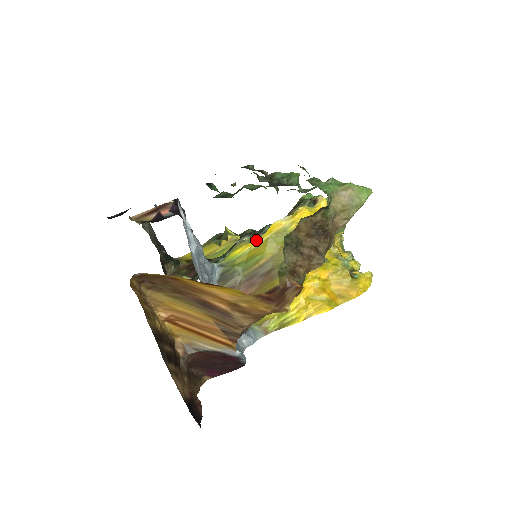
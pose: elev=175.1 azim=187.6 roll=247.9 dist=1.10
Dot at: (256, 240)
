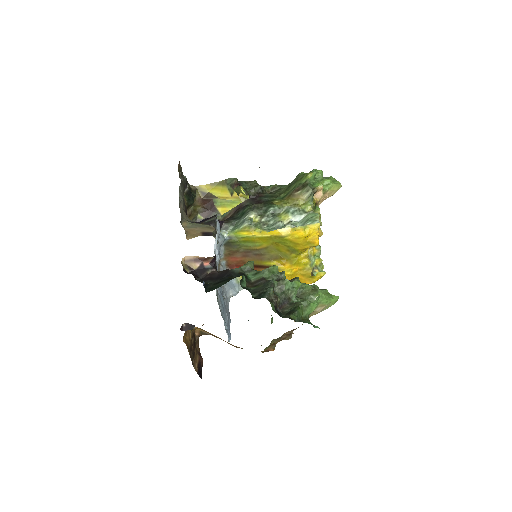
Dot at: (260, 232)
